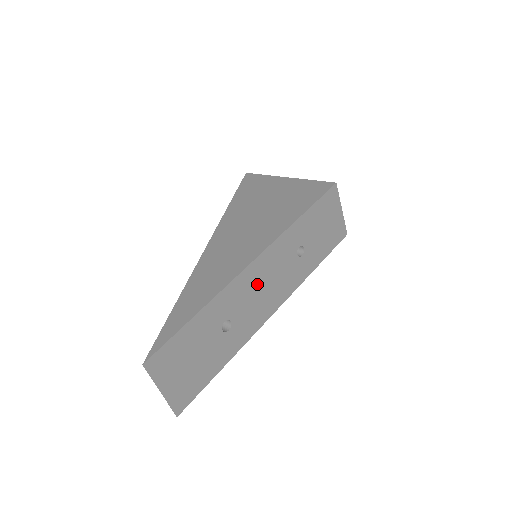
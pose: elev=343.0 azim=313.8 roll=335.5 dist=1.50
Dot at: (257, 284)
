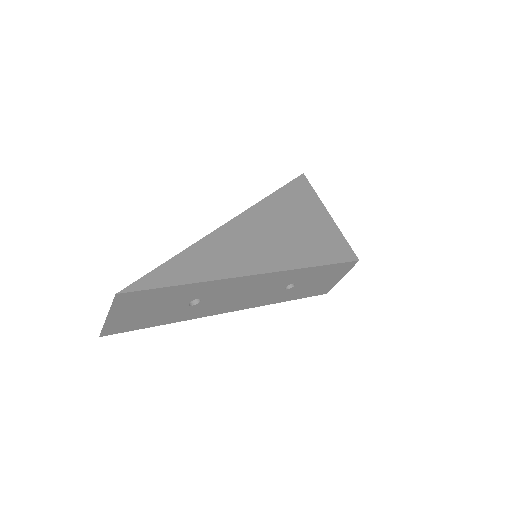
Dot at: (242, 289)
